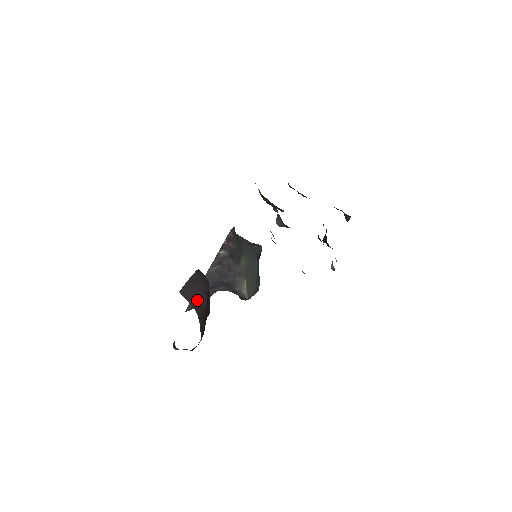
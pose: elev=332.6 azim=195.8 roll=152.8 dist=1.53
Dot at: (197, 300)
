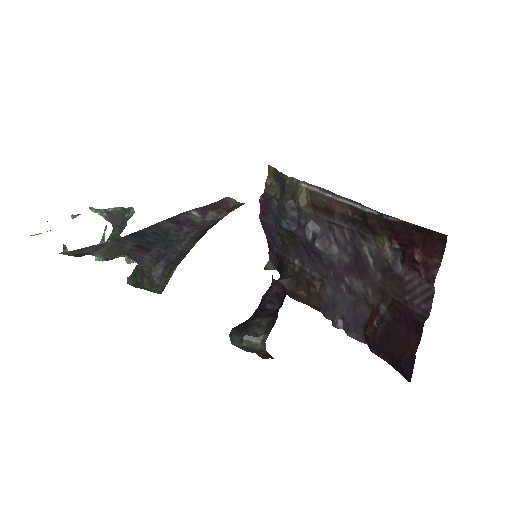
Dot at: occluded
